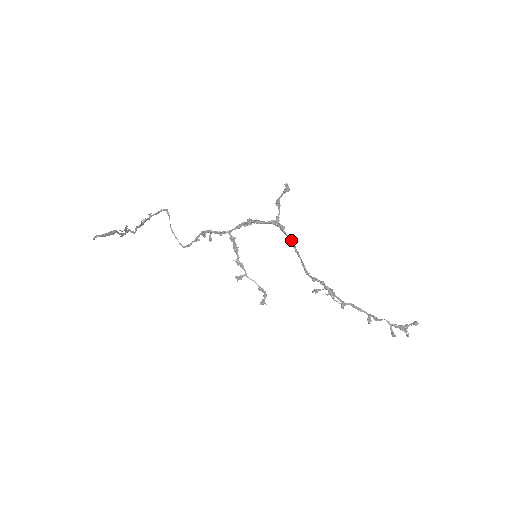
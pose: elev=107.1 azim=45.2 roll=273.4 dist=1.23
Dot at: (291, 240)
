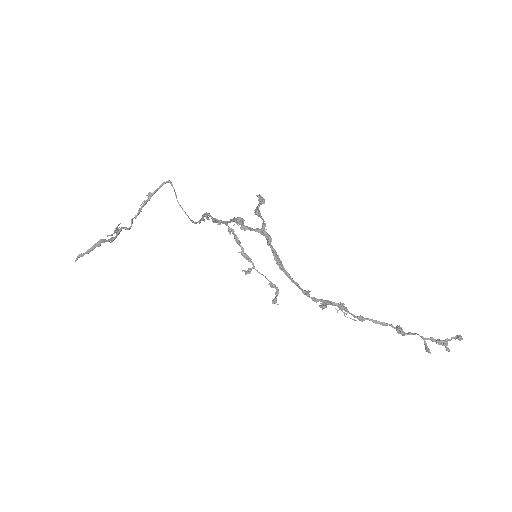
Dot at: (277, 262)
